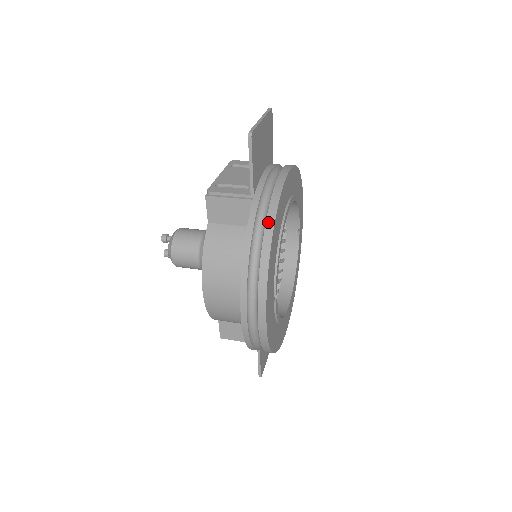
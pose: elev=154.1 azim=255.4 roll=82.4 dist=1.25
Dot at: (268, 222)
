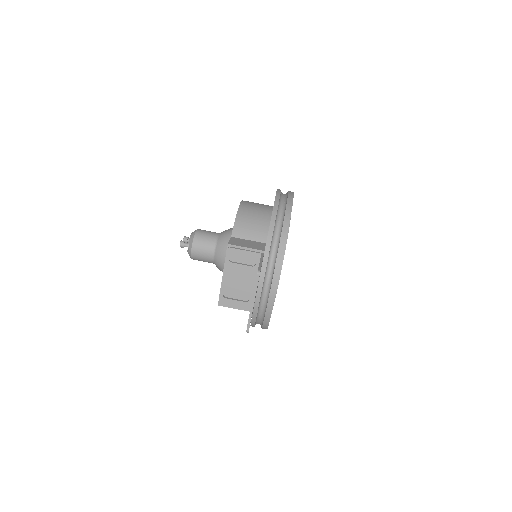
Dot at: (265, 323)
